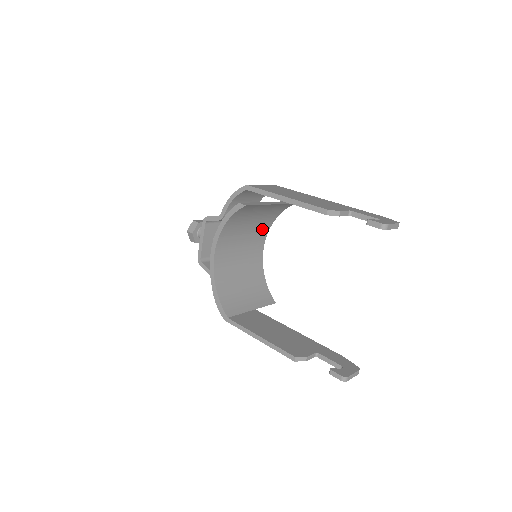
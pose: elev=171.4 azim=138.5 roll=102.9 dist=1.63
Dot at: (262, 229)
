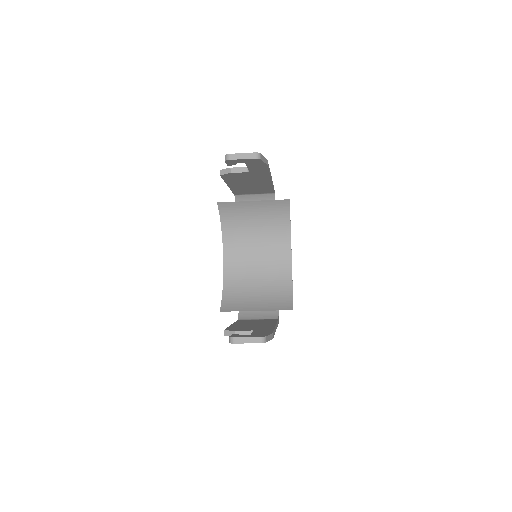
Dot at: (279, 236)
